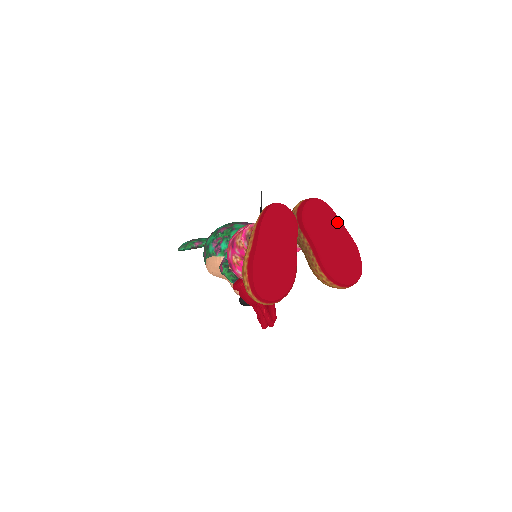
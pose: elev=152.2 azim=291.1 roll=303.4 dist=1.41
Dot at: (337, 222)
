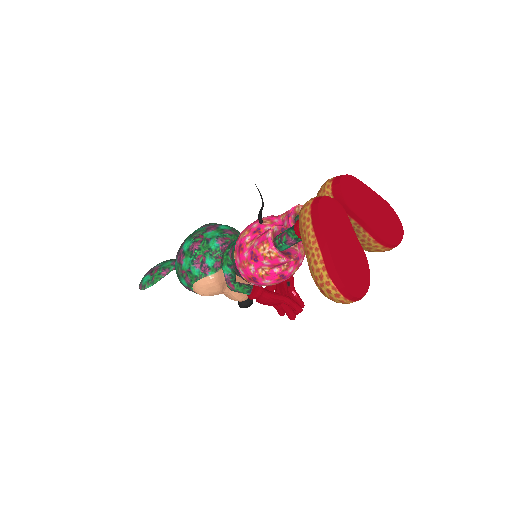
Dot at: (367, 189)
